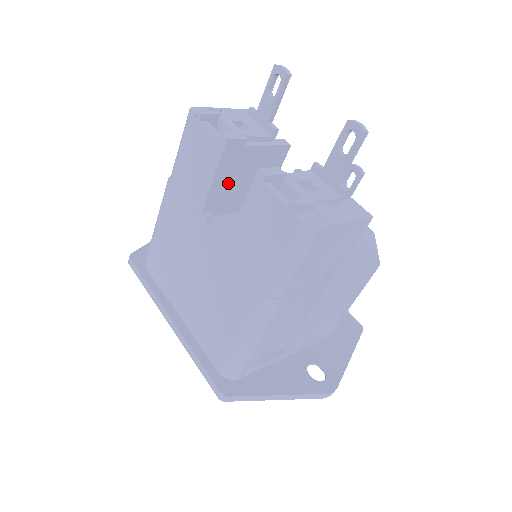
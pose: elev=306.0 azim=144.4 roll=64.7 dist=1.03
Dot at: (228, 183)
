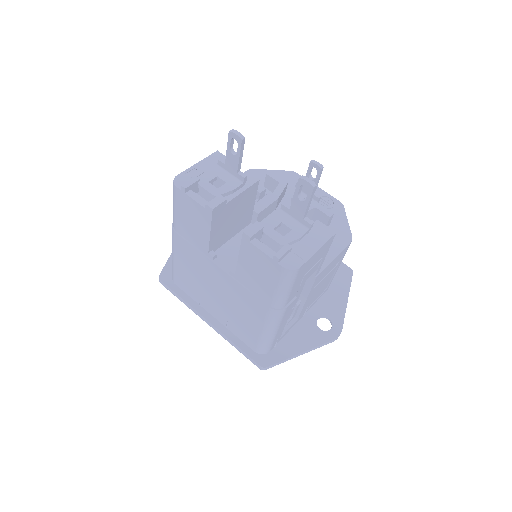
Dot at: (221, 228)
